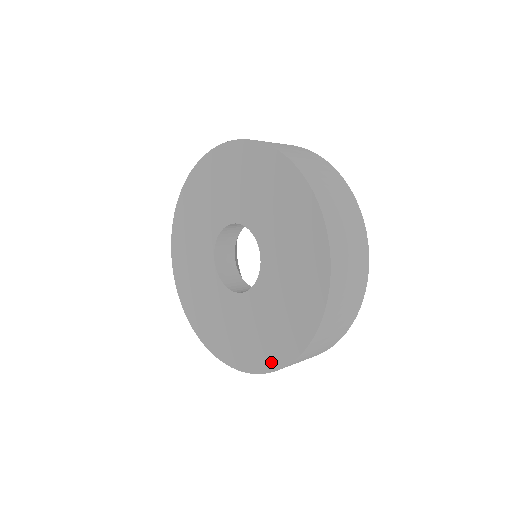
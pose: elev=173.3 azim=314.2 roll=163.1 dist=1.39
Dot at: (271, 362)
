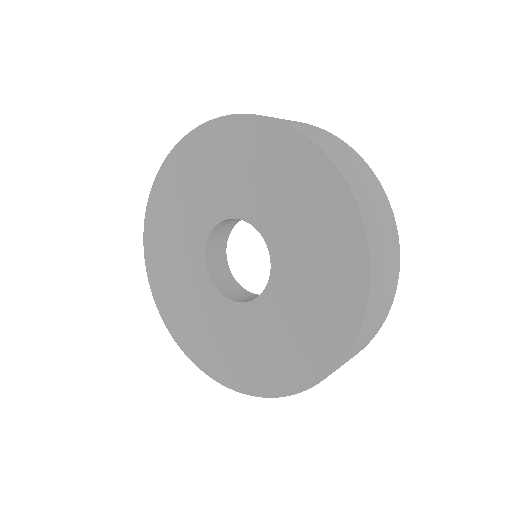
Dot at: (280, 386)
